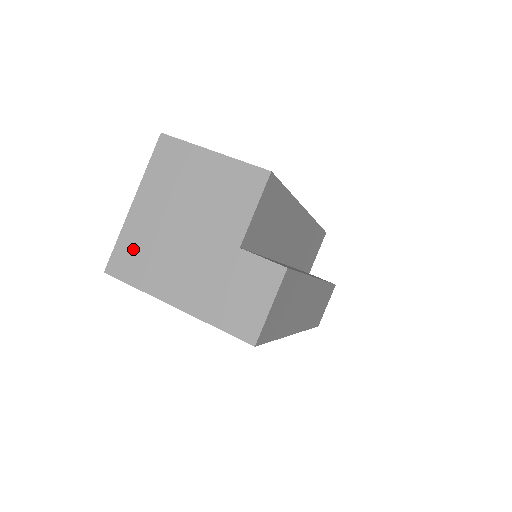
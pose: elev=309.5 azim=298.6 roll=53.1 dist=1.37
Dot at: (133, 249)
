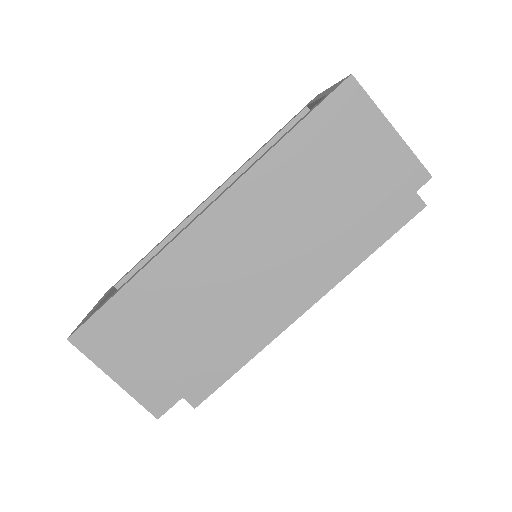
Dot at: occluded
